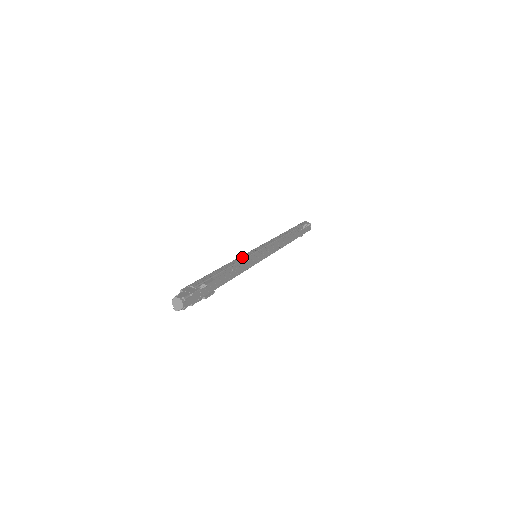
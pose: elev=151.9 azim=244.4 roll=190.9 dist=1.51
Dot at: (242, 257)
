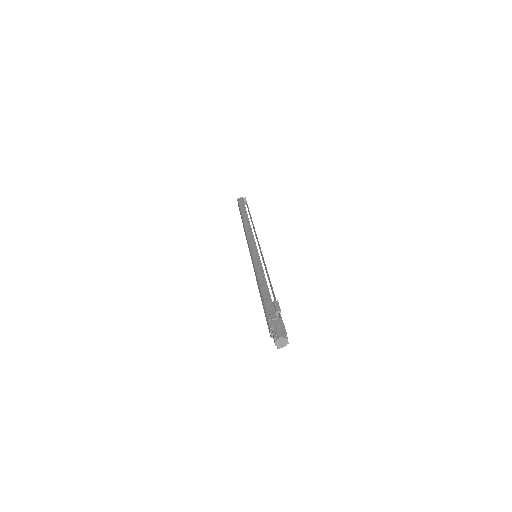
Dot at: (258, 265)
